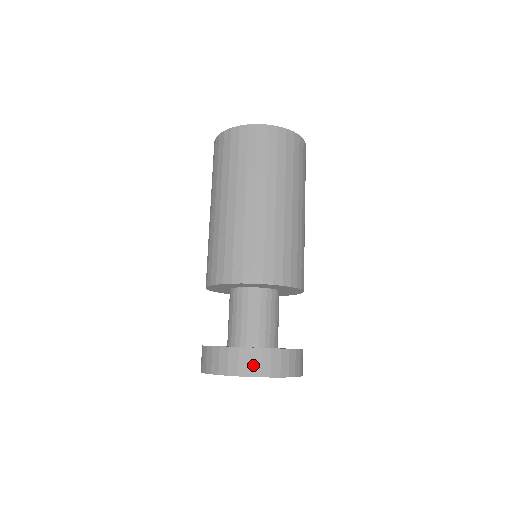
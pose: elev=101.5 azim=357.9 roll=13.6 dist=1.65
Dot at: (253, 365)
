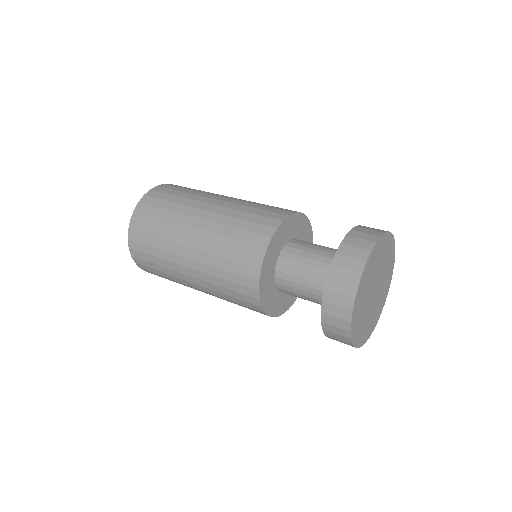
Dot at: (356, 254)
